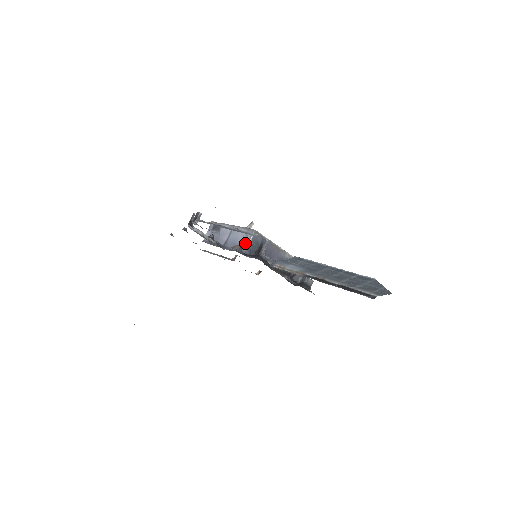
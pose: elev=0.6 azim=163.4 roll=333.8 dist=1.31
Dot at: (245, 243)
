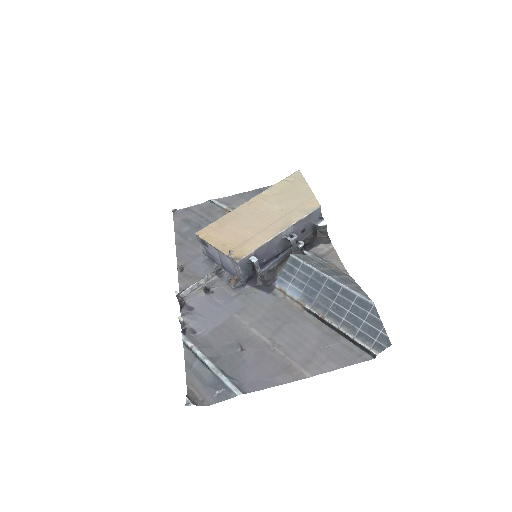
Dot at: (237, 272)
